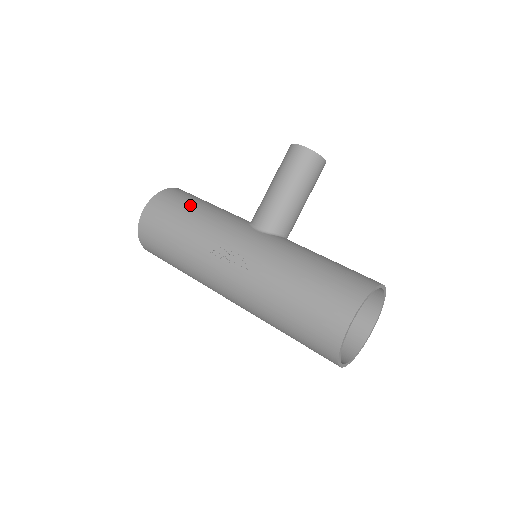
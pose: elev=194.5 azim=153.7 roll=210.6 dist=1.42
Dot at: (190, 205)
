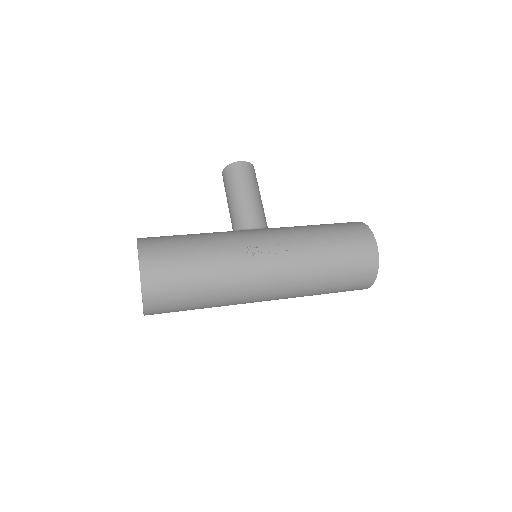
Dot at: (183, 237)
